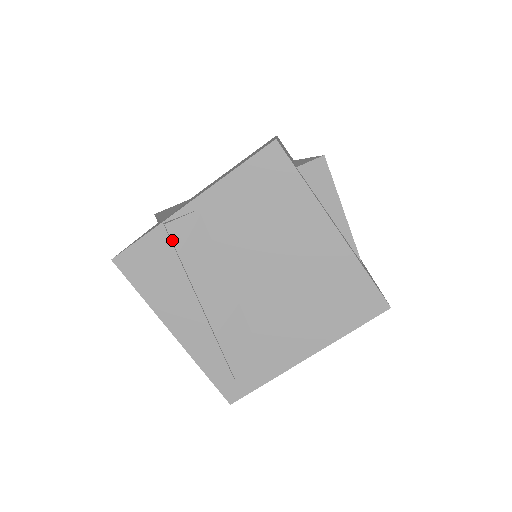
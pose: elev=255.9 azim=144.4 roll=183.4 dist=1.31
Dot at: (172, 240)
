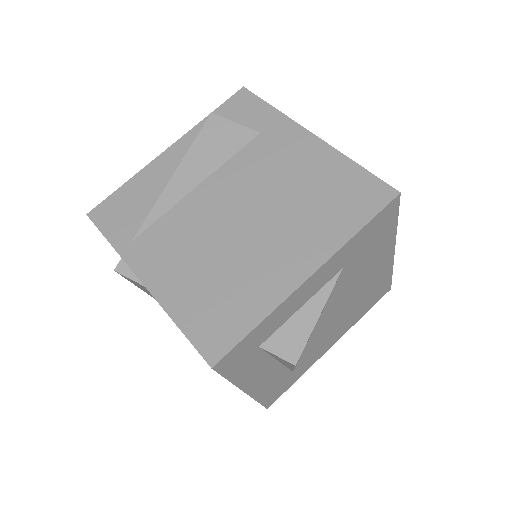
Dot at: (121, 275)
